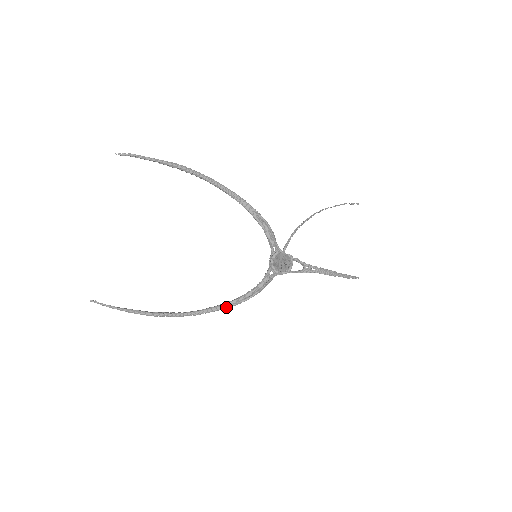
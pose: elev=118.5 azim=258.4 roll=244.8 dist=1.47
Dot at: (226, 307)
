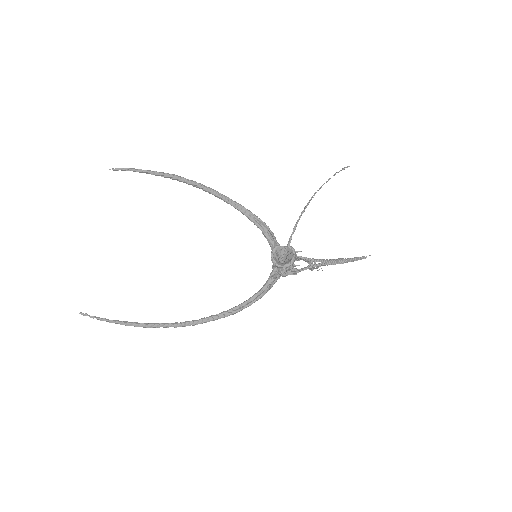
Dot at: (228, 314)
